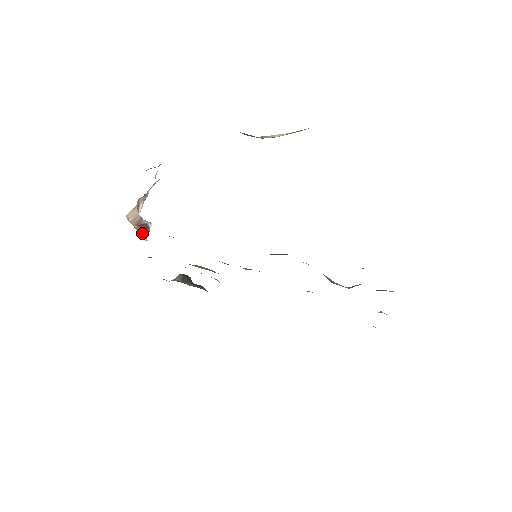
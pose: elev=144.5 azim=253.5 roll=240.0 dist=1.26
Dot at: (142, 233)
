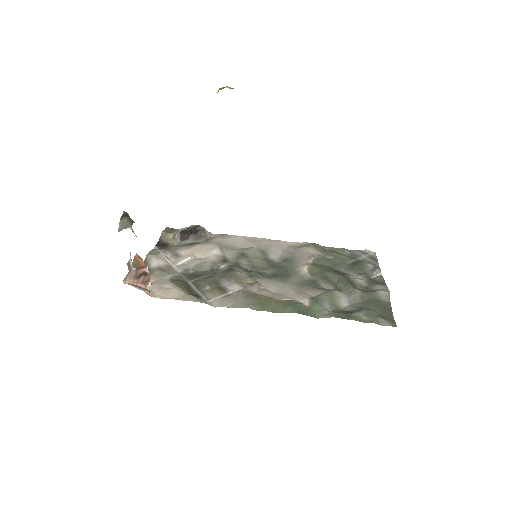
Dot at: (144, 282)
